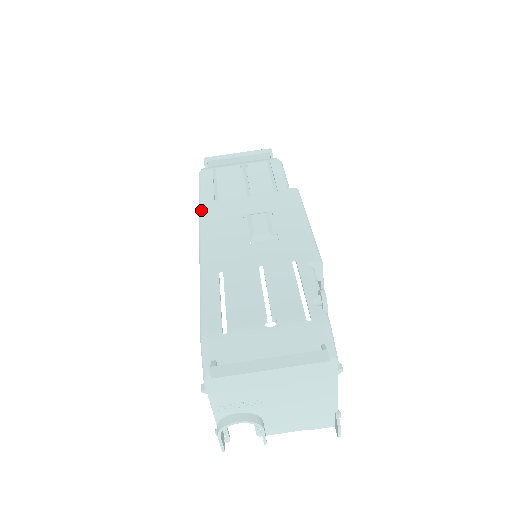
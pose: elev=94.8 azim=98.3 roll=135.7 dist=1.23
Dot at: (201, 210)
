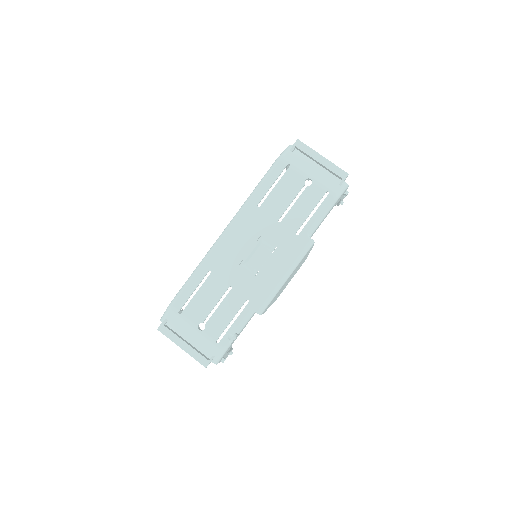
Dot at: (244, 206)
